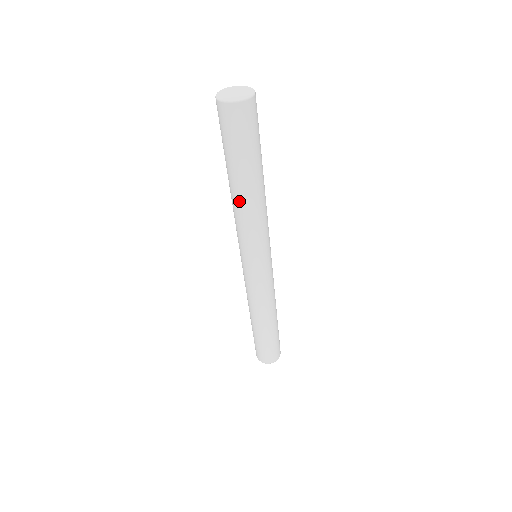
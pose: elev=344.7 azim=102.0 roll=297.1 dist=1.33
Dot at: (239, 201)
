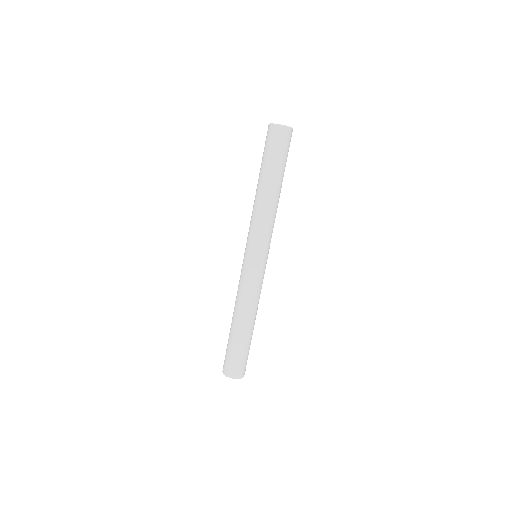
Dot at: (260, 196)
